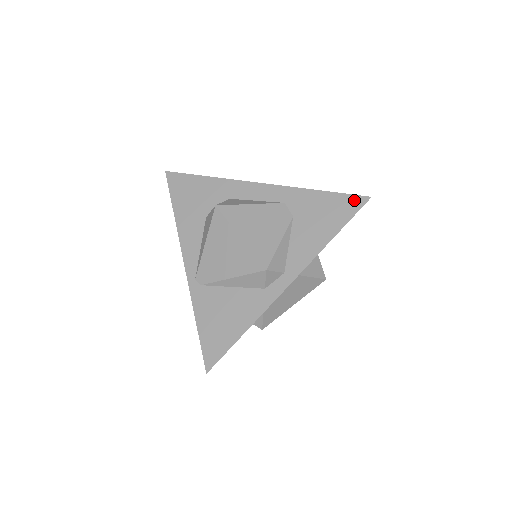
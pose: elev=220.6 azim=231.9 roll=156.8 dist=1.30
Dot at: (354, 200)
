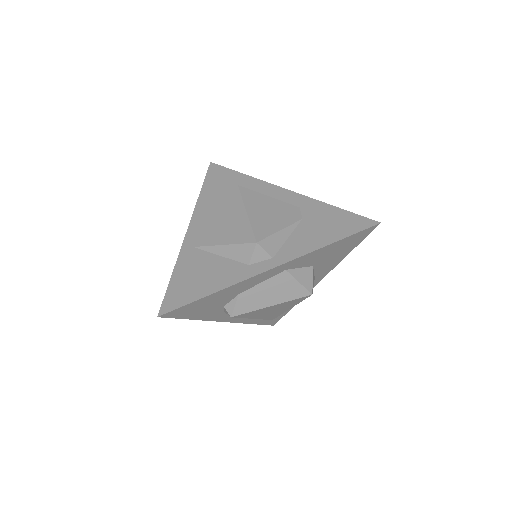
Dot at: (364, 221)
